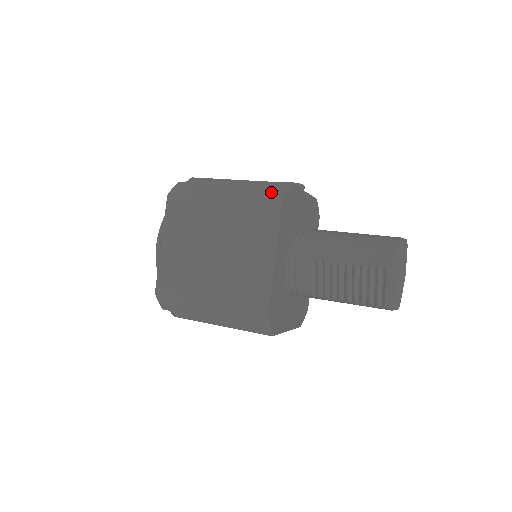
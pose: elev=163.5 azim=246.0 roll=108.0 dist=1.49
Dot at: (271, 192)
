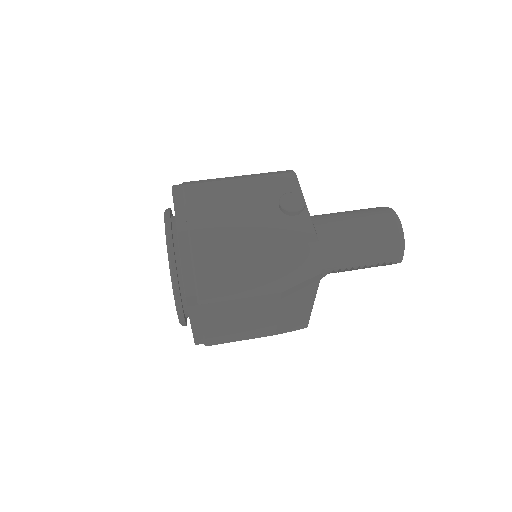
Dot at: (307, 267)
